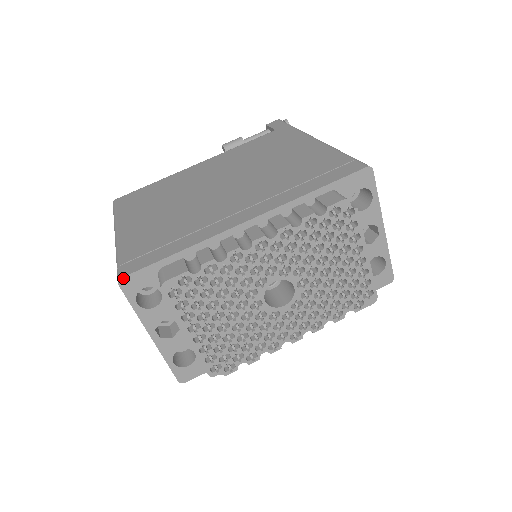
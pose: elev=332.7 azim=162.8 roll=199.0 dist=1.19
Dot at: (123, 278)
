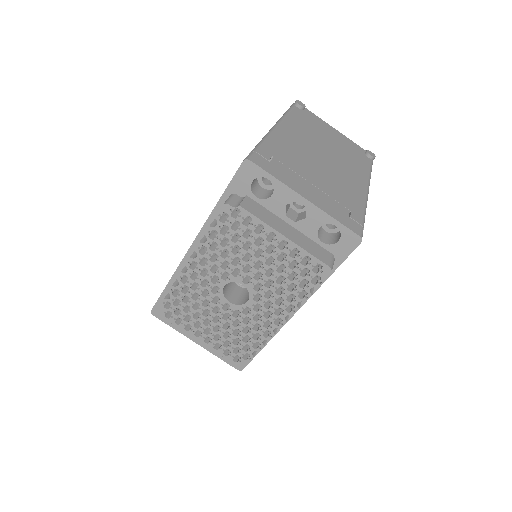
Dot at: (152, 310)
